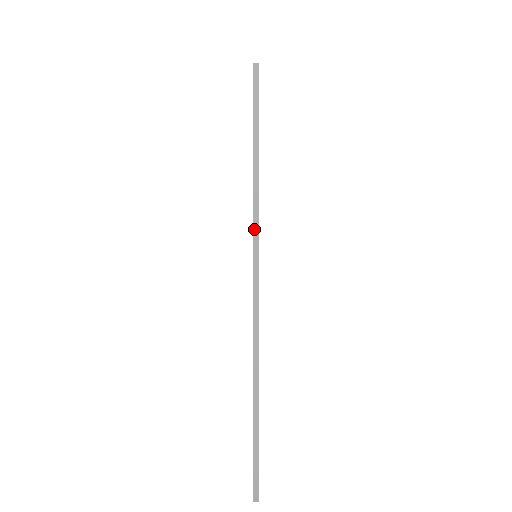
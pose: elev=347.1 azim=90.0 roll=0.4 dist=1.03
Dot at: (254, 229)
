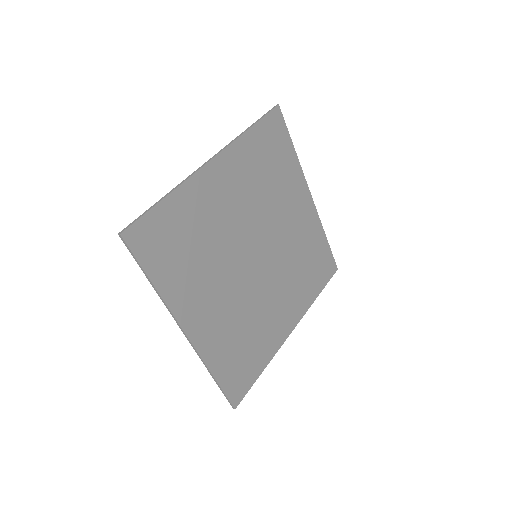
Dot at: (236, 138)
